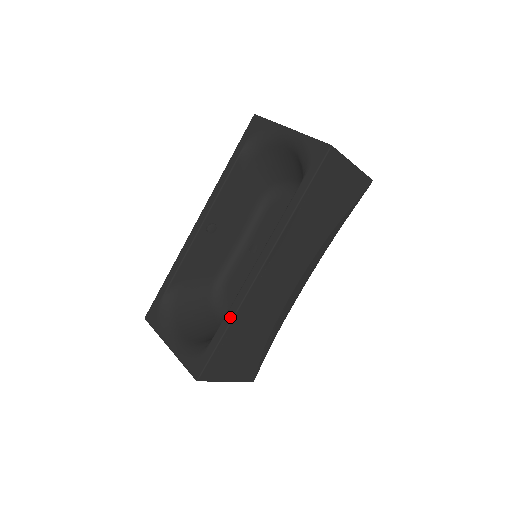
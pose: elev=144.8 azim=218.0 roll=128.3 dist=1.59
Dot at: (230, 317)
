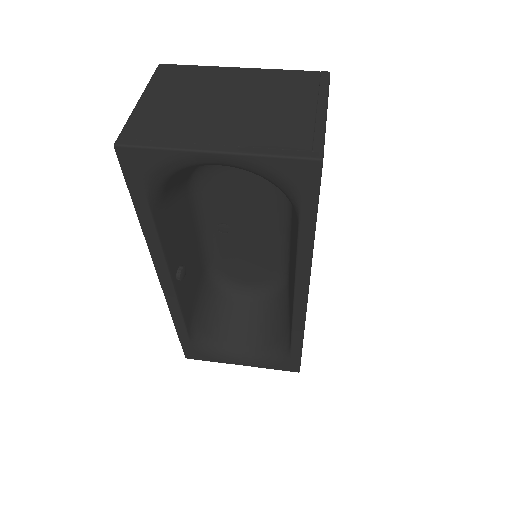
Dot at: (299, 336)
